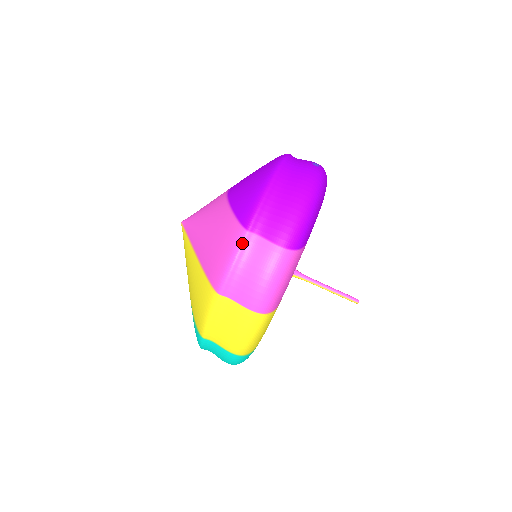
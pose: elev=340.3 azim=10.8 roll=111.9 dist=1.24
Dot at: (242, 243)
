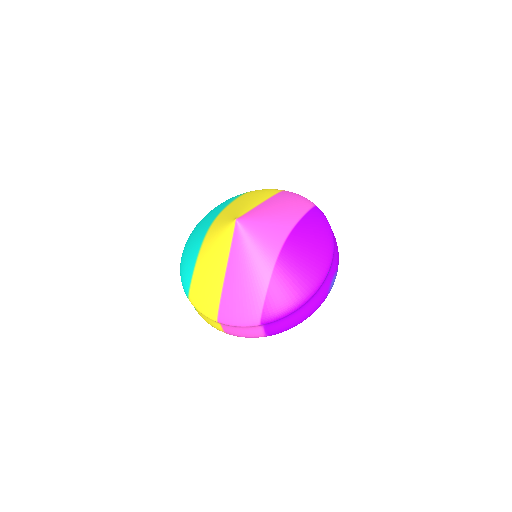
Dot at: (252, 326)
